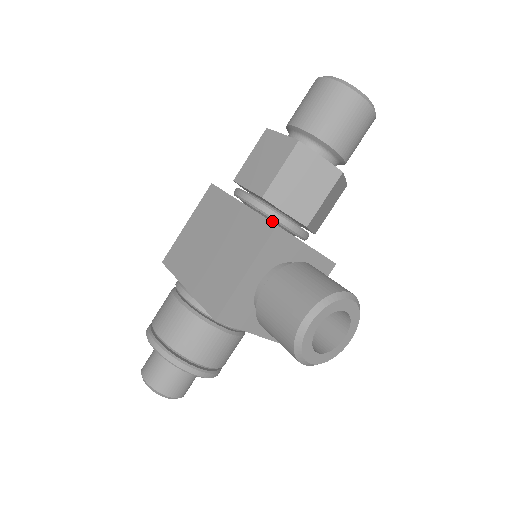
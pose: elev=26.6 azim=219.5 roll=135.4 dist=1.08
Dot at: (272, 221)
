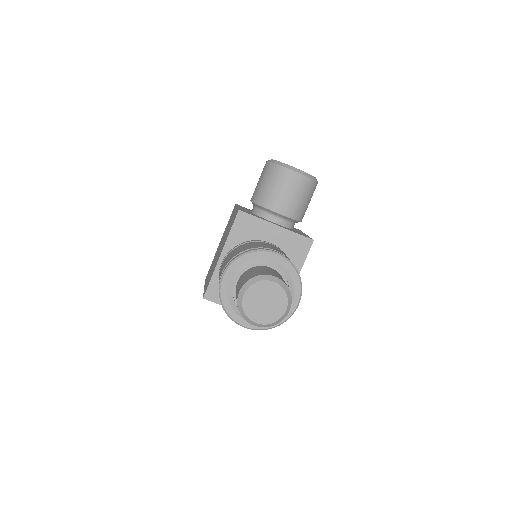
Dot at: occluded
